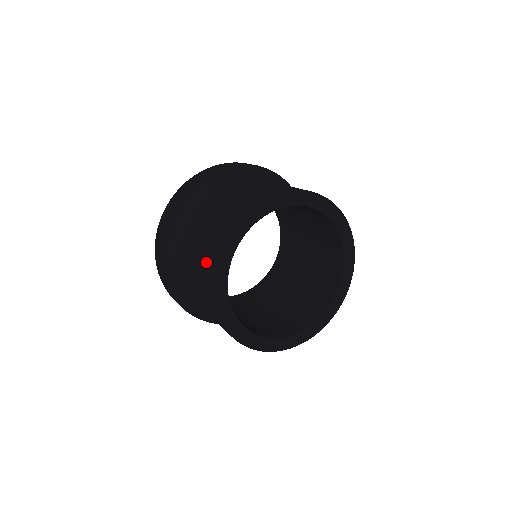
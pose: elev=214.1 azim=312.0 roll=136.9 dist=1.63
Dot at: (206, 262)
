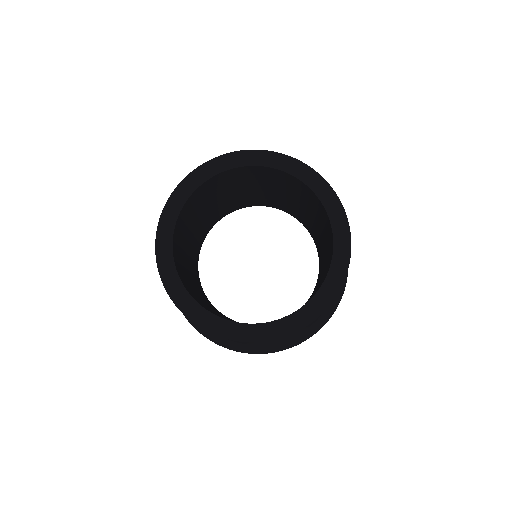
Dot at: occluded
